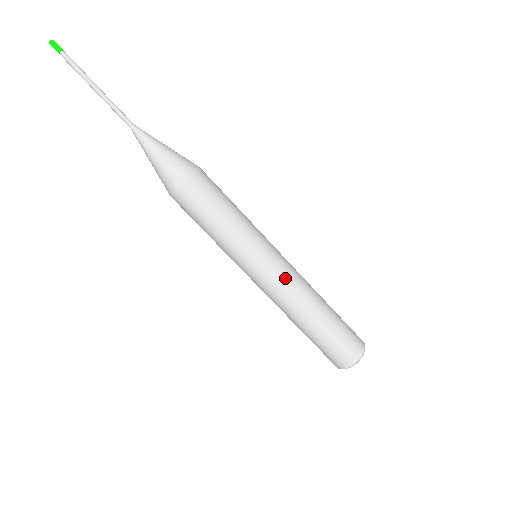
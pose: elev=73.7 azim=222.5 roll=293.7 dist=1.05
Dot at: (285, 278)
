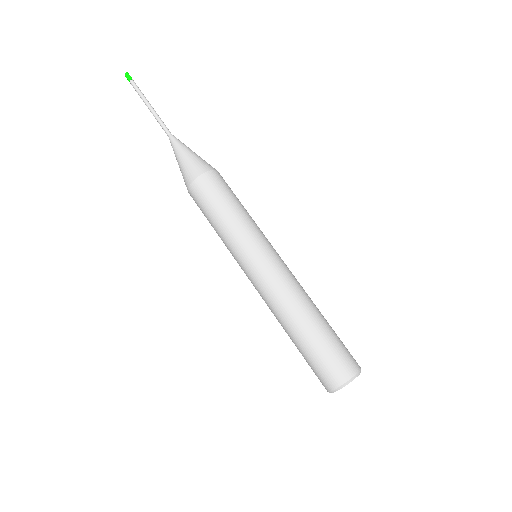
Dot at: (289, 270)
